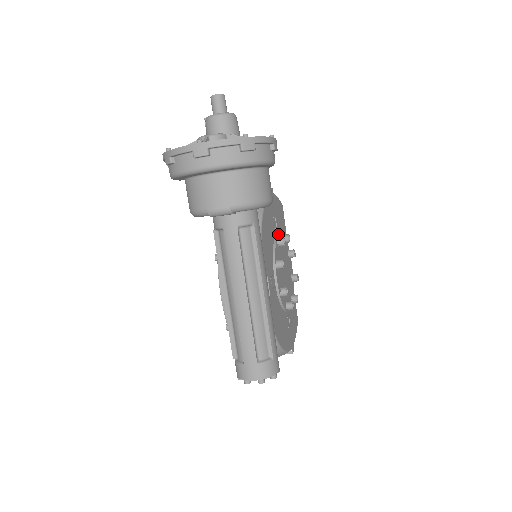
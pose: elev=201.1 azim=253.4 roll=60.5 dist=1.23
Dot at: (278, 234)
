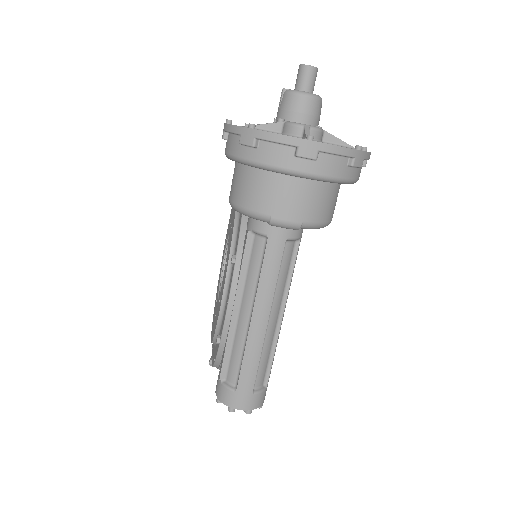
Dot at: occluded
